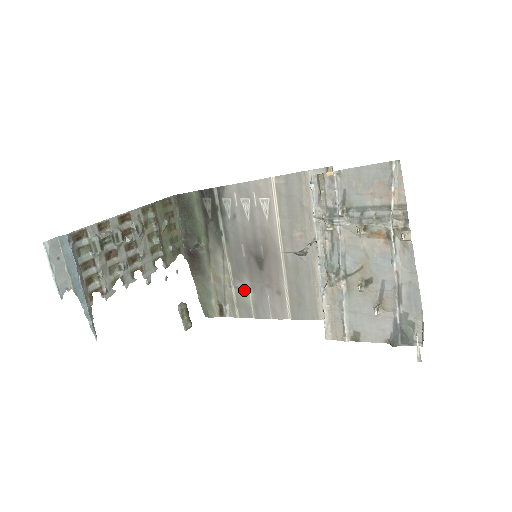
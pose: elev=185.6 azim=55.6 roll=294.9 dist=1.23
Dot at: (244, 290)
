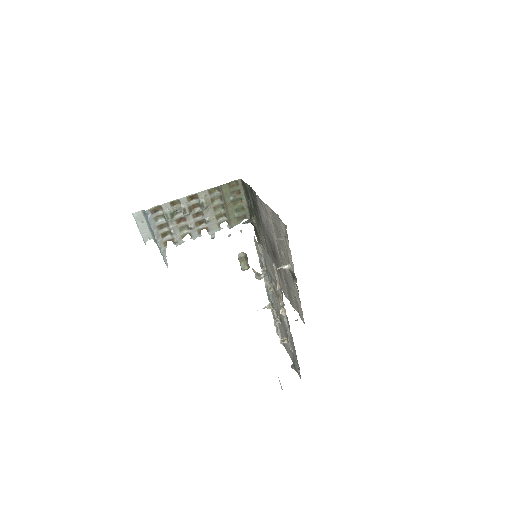
Dot at: occluded
